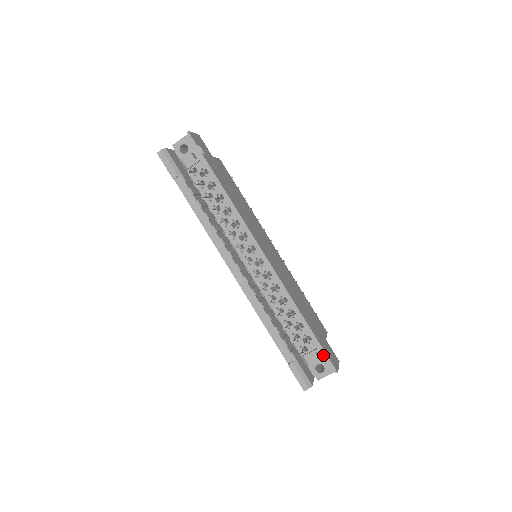
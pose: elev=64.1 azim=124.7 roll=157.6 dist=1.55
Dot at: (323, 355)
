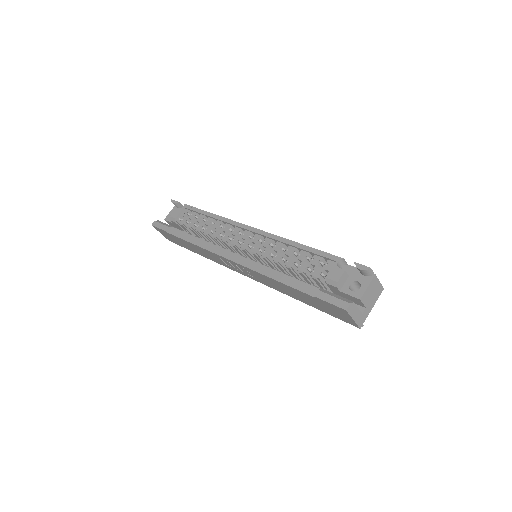
Dot at: (350, 272)
